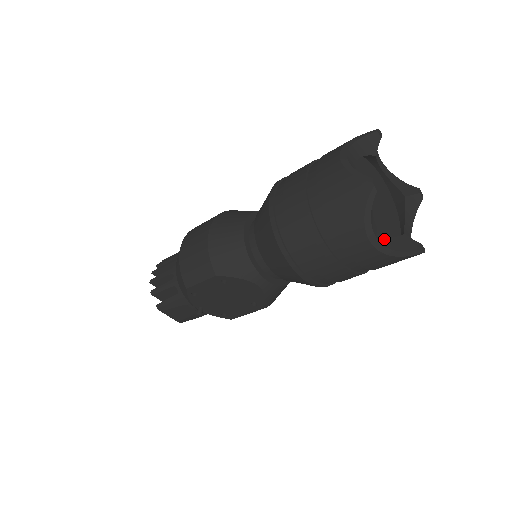
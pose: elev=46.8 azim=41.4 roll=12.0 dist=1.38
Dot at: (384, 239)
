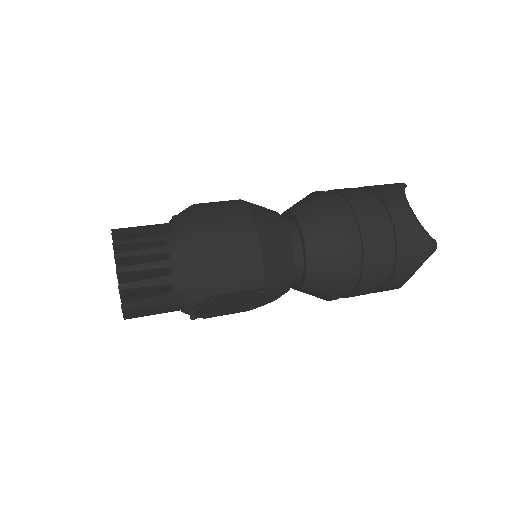
Dot at: occluded
